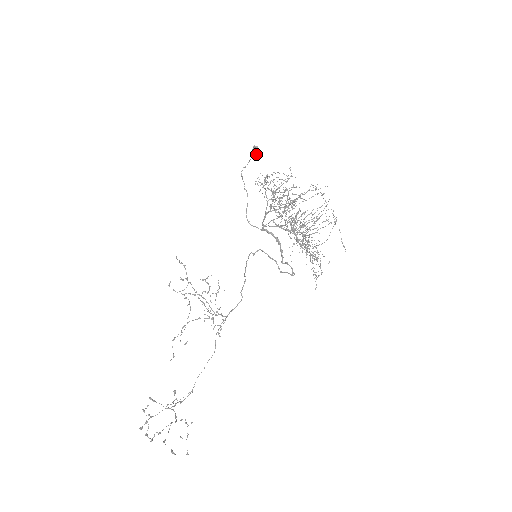
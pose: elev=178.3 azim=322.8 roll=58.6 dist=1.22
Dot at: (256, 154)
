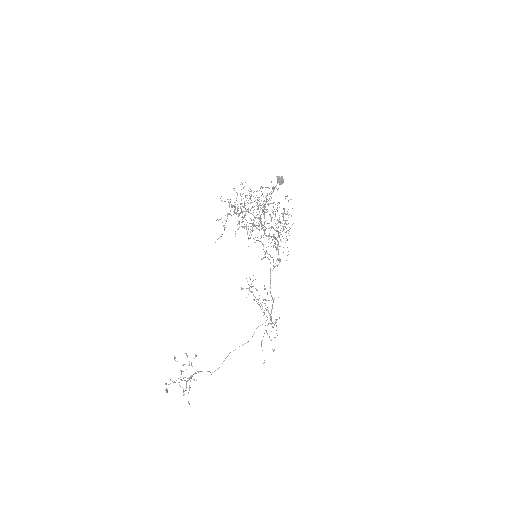
Dot at: (283, 182)
